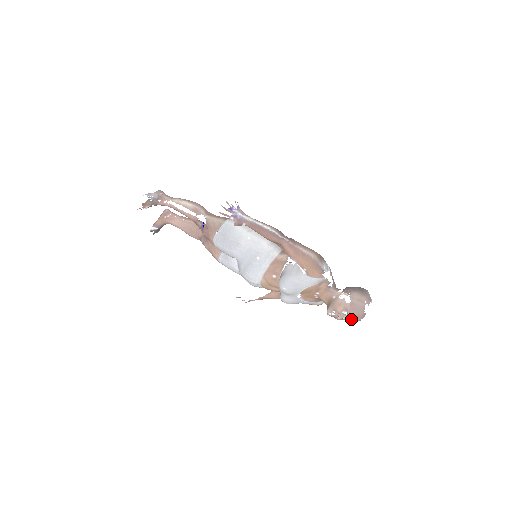
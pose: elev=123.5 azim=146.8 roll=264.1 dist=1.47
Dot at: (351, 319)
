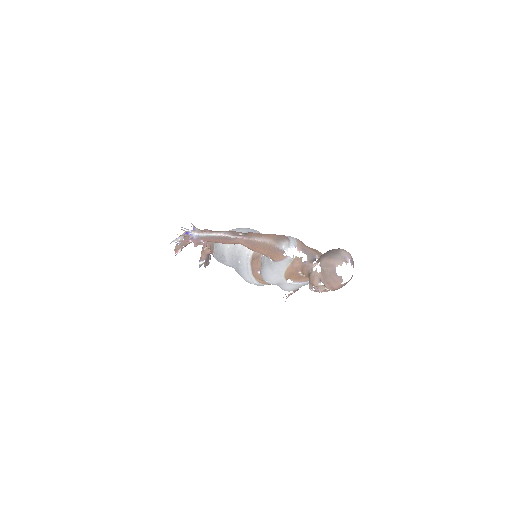
Dot at: (330, 288)
